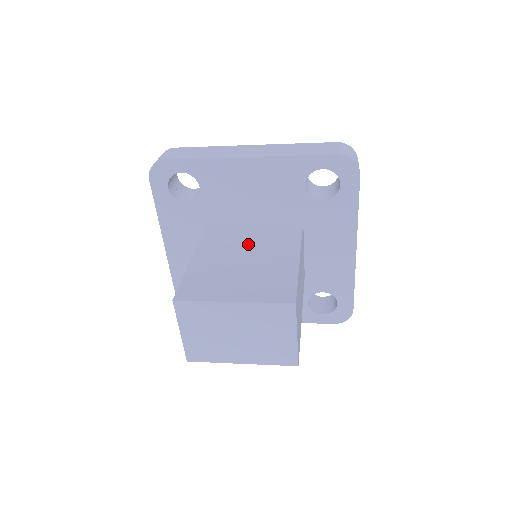
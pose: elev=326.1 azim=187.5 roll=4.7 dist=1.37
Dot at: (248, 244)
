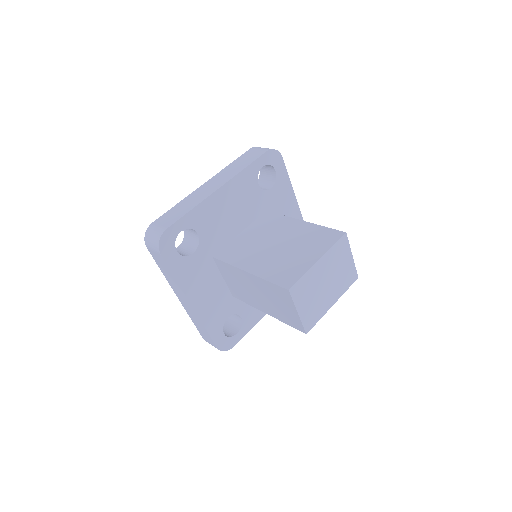
Dot at: (264, 241)
